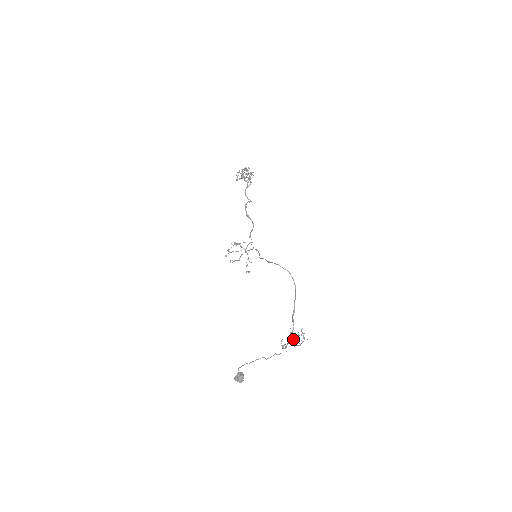
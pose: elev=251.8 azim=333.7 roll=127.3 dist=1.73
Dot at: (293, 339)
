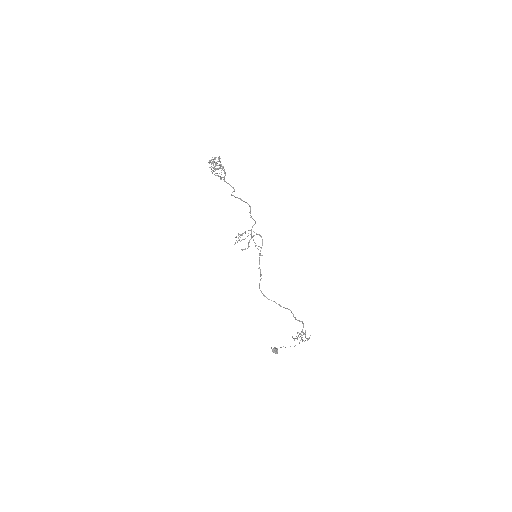
Dot at: occluded
